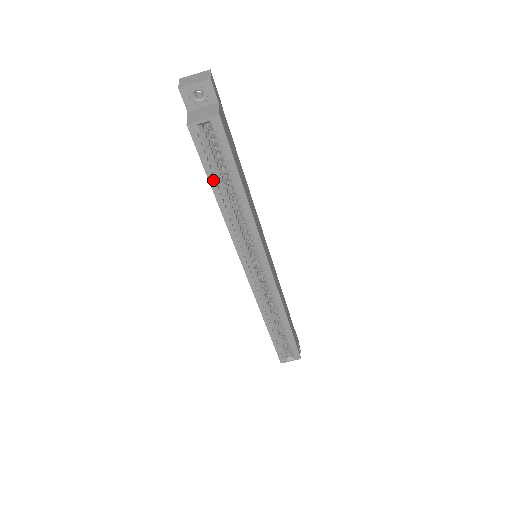
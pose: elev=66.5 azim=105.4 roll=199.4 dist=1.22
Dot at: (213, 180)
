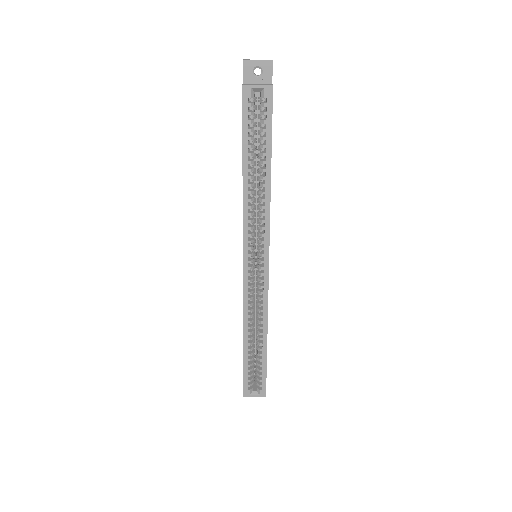
Dot at: (246, 149)
